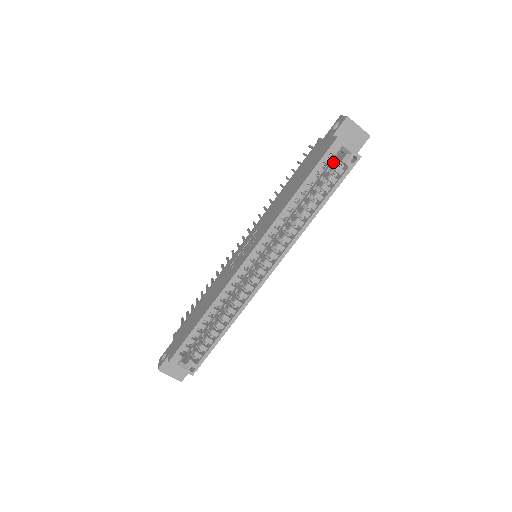
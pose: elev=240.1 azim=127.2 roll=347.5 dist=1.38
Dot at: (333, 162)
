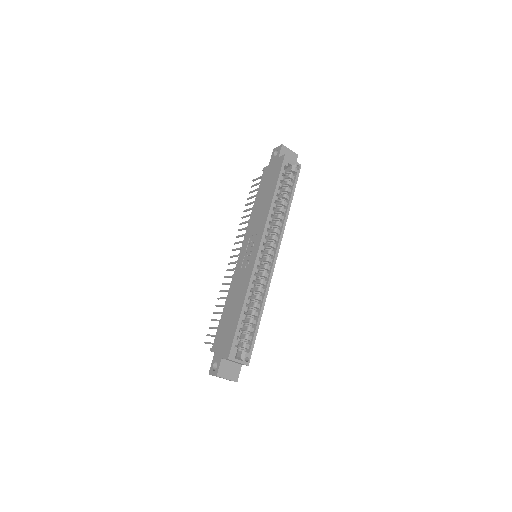
Dot at: occluded
